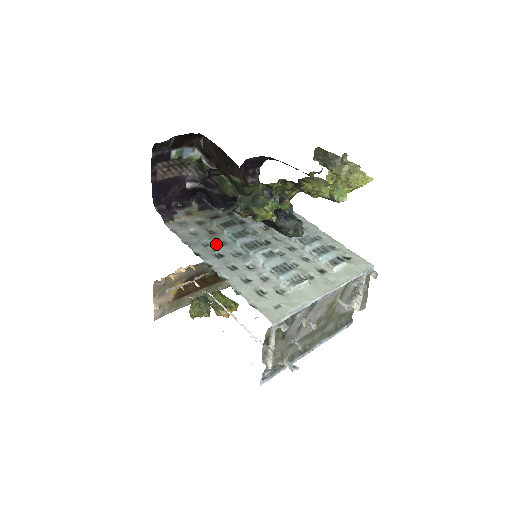
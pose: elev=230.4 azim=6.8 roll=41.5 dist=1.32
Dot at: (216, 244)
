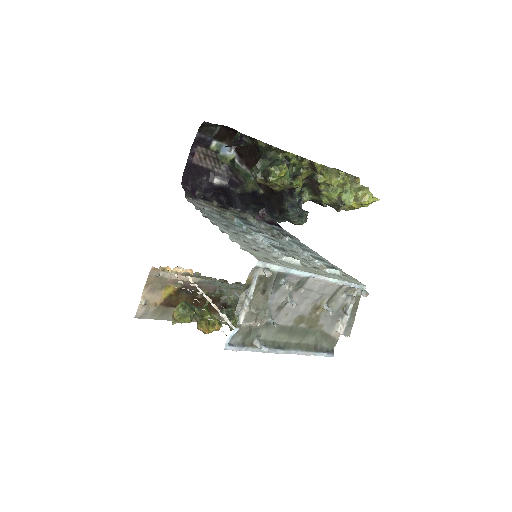
Dot at: (225, 221)
